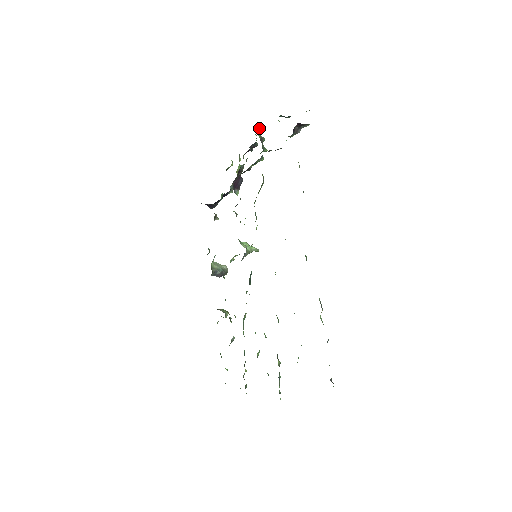
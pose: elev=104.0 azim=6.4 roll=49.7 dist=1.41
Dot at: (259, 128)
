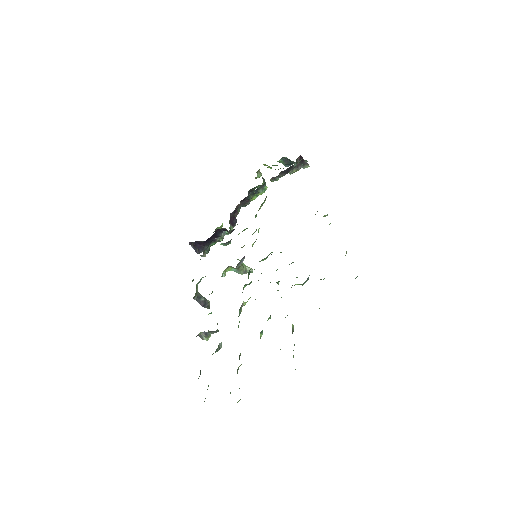
Dot at: (260, 173)
